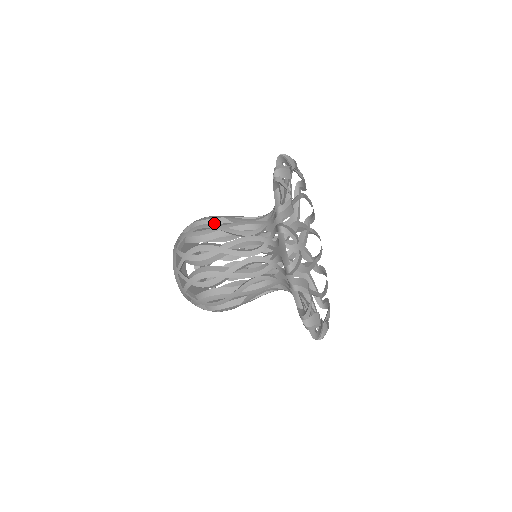
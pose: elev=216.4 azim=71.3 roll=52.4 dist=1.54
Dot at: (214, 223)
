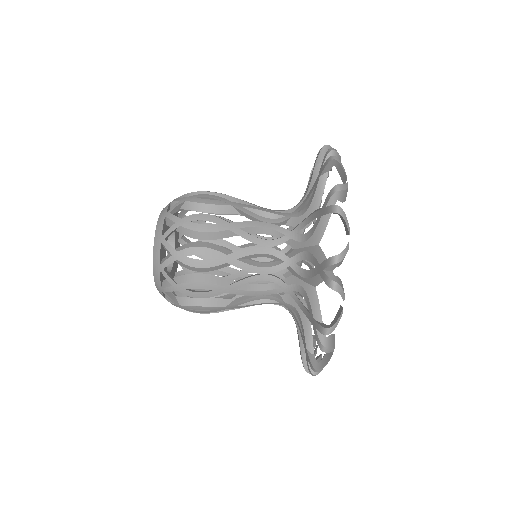
Dot at: (224, 240)
